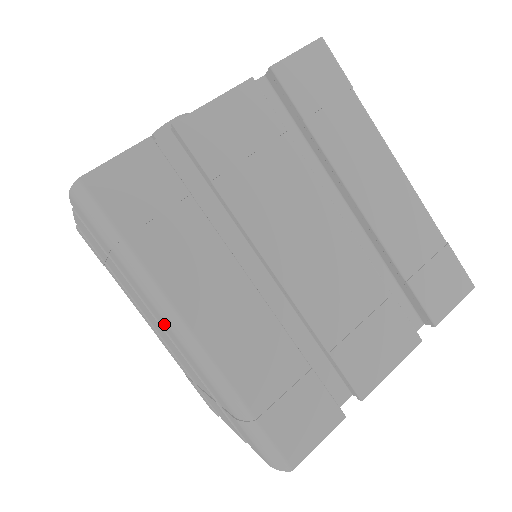
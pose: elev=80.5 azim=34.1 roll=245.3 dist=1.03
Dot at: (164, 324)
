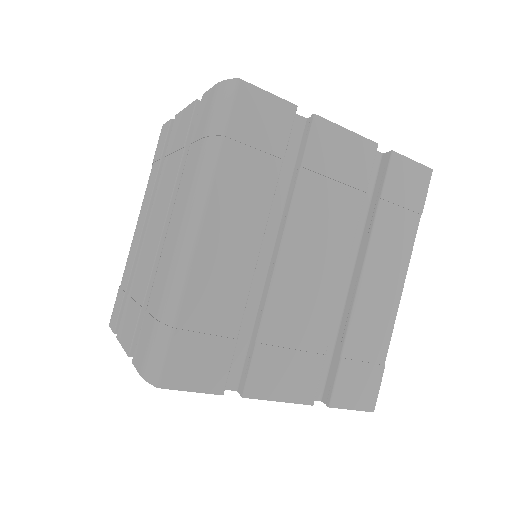
Dot at: (179, 216)
